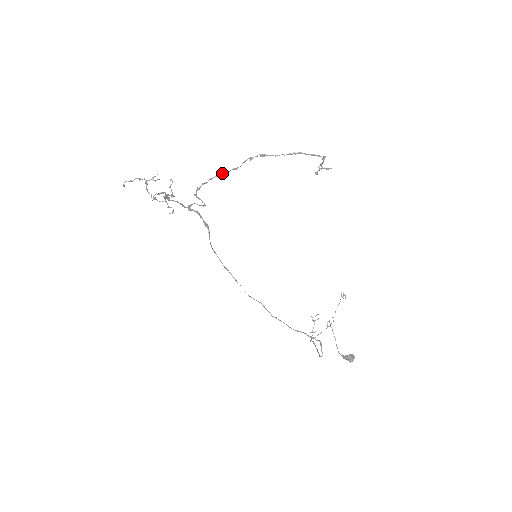
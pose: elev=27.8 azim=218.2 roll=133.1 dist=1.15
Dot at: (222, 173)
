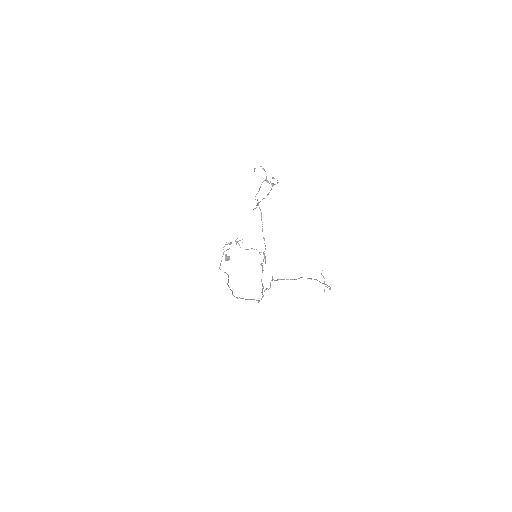
Dot at: occluded
